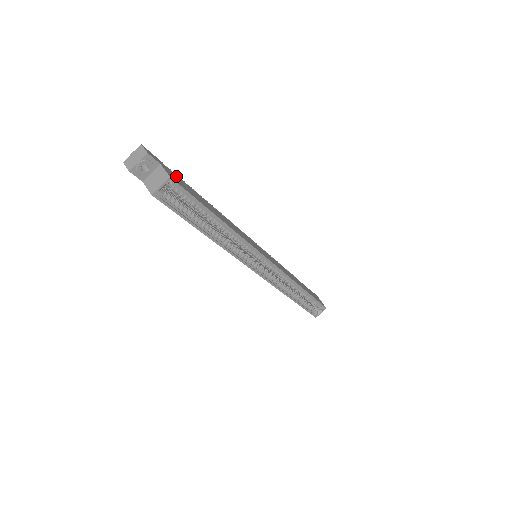
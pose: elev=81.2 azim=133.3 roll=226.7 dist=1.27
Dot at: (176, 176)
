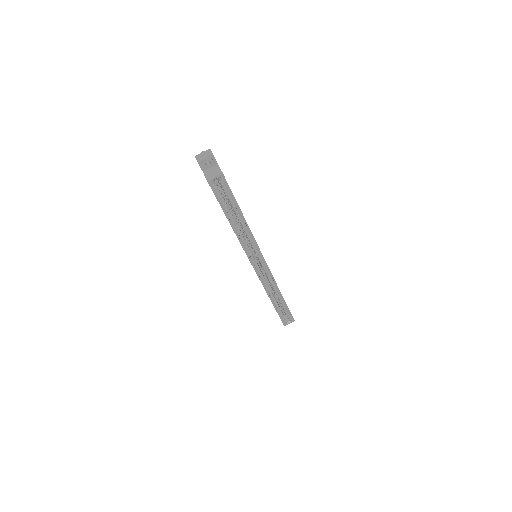
Dot at: occluded
